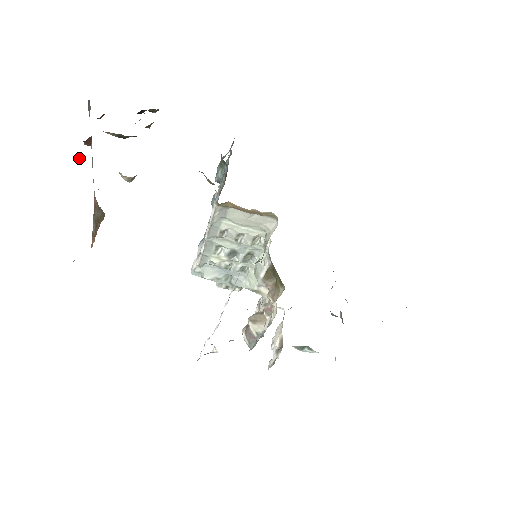
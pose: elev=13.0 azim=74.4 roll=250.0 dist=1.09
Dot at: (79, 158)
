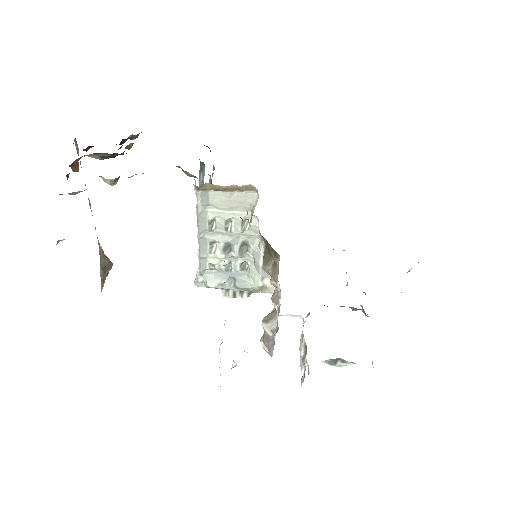
Dot at: occluded
